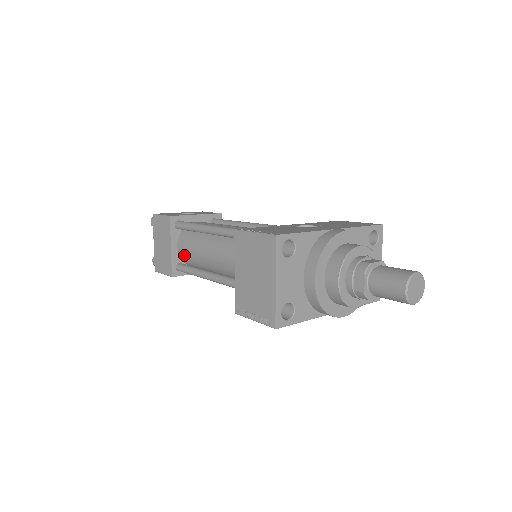
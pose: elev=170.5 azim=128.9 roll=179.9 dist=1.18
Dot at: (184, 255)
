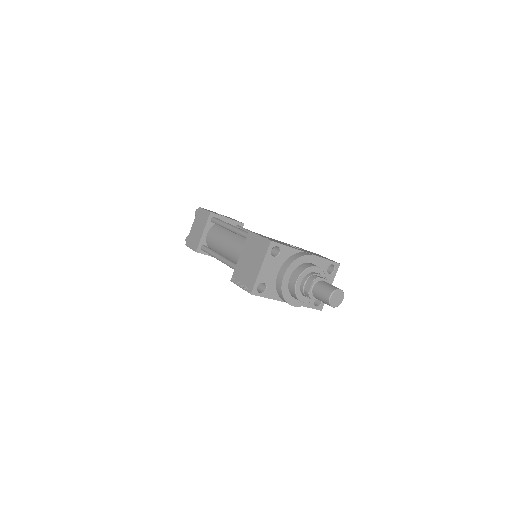
Dot at: (210, 240)
